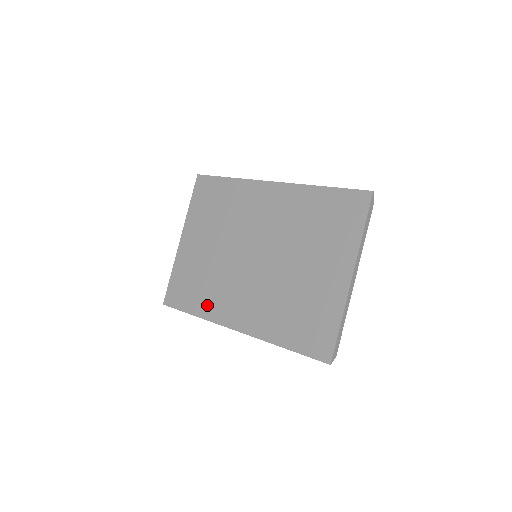
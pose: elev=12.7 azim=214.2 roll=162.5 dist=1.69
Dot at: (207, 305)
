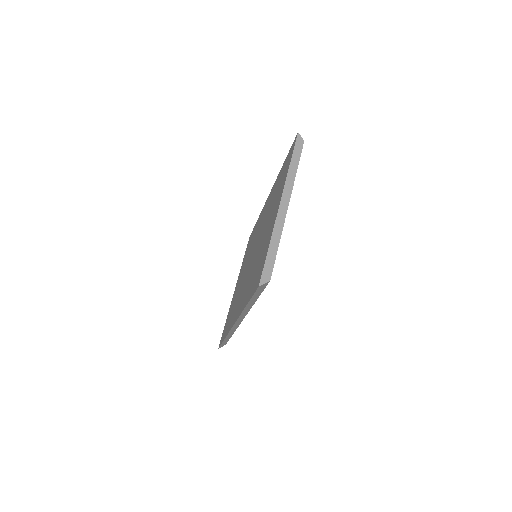
Dot at: (230, 322)
